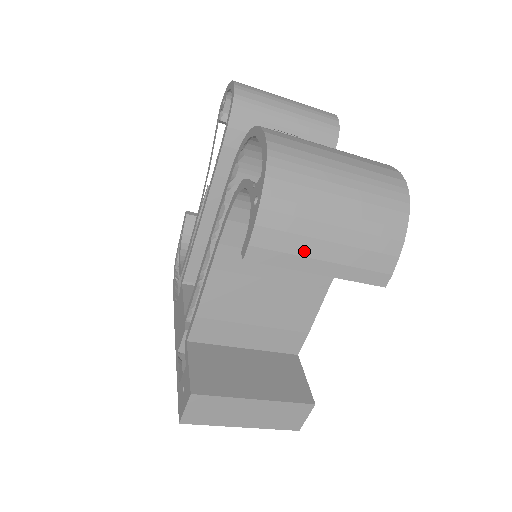
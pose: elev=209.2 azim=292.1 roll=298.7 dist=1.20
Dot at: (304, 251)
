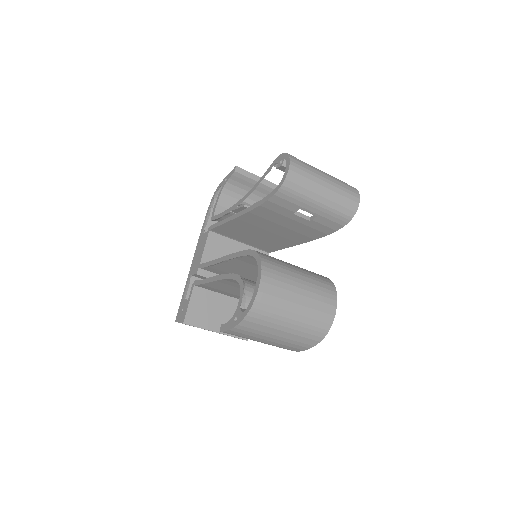
Dot at: (252, 338)
